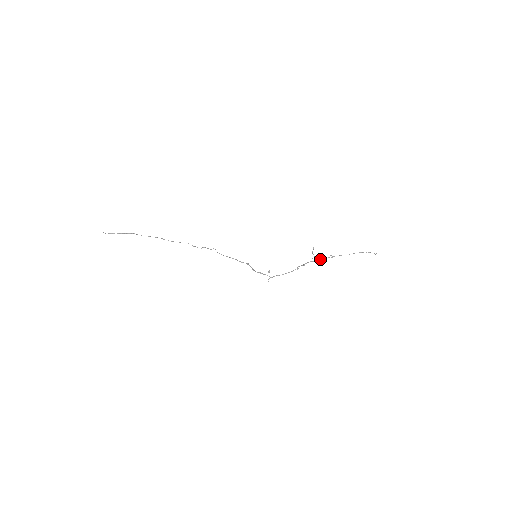
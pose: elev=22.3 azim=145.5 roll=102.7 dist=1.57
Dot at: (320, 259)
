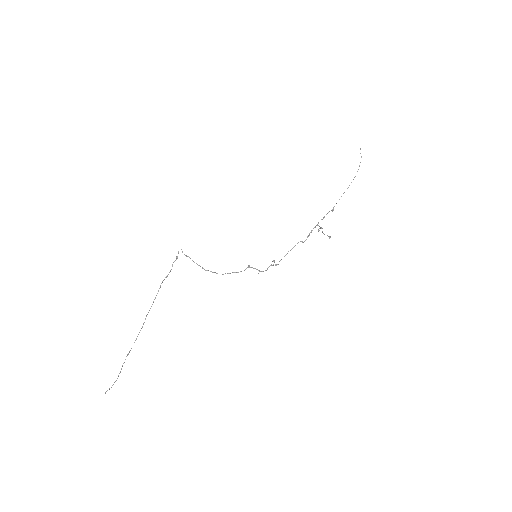
Dot at: (322, 219)
